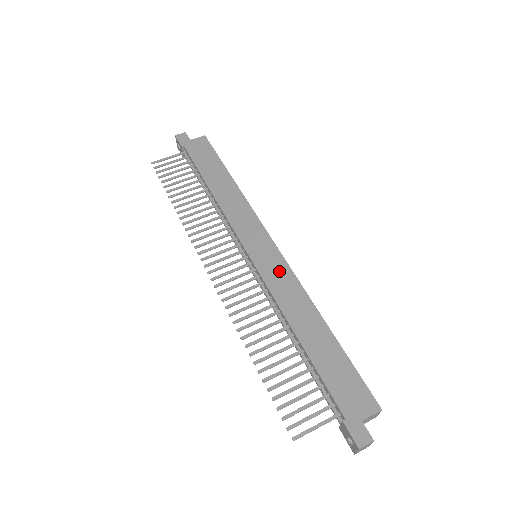
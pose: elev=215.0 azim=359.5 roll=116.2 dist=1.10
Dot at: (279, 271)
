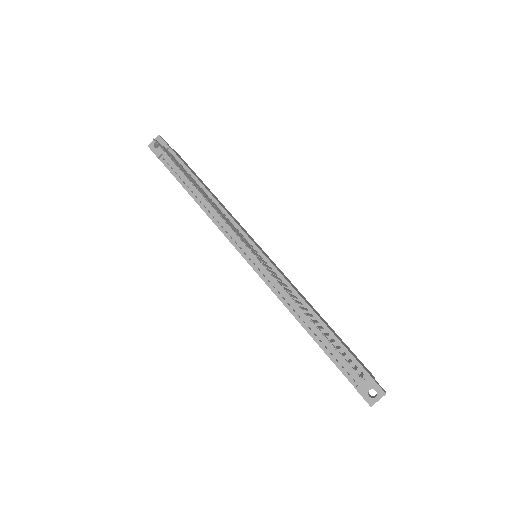
Dot at: (281, 272)
